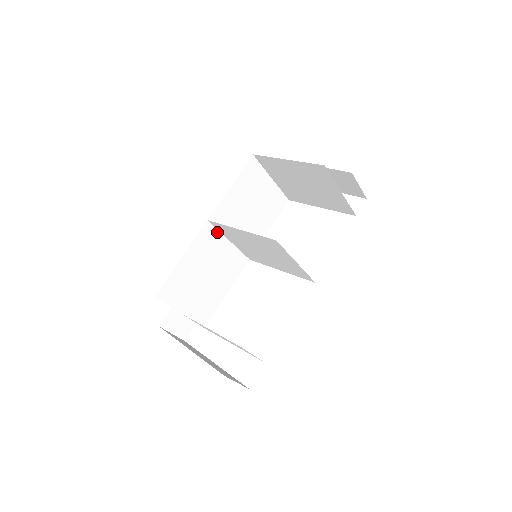
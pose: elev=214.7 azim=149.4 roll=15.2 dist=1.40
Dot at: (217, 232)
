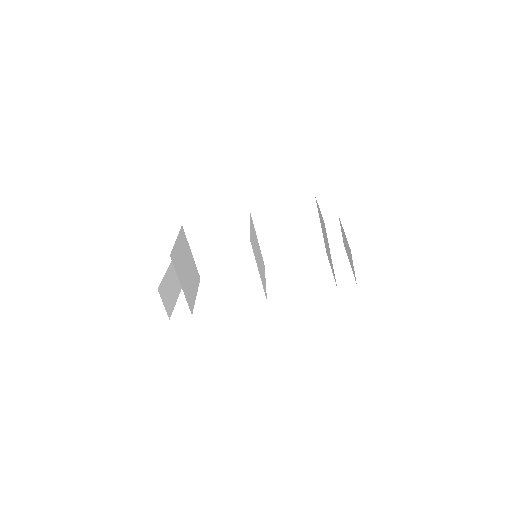
Dot at: occluded
